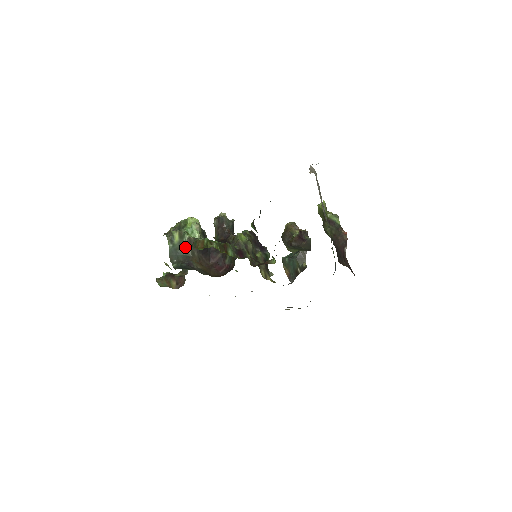
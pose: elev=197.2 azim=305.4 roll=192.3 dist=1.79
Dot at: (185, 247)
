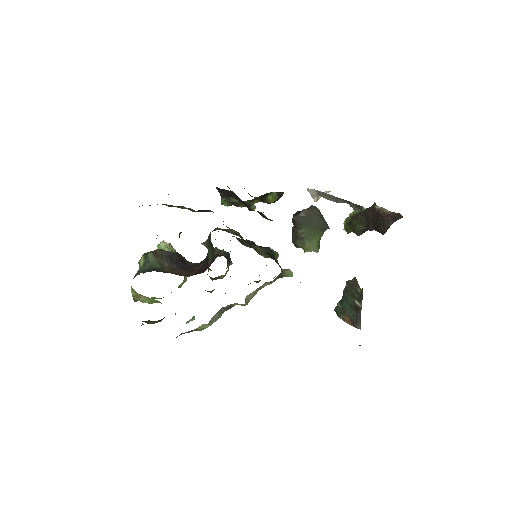
Dot at: (150, 262)
